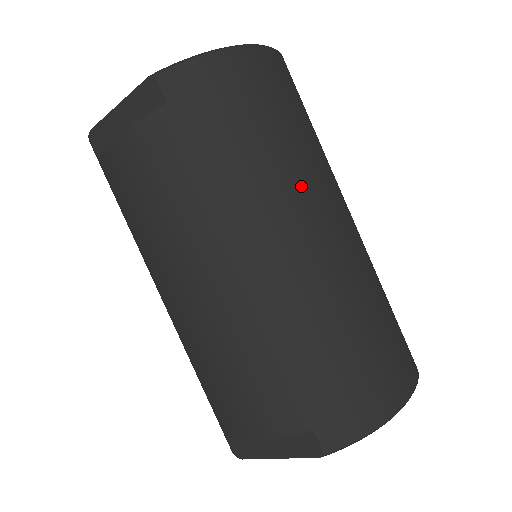
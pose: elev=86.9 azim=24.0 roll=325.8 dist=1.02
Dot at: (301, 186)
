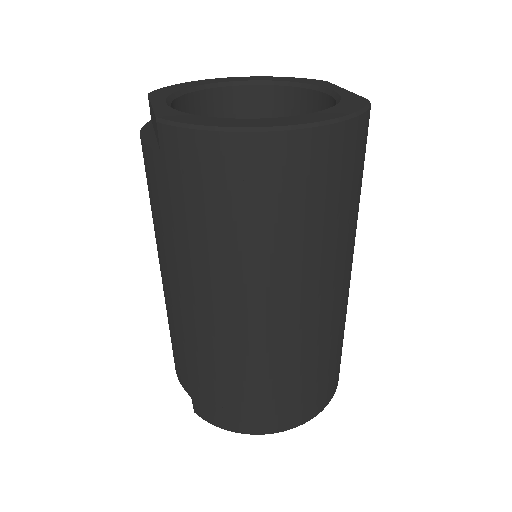
Dot at: (249, 277)
